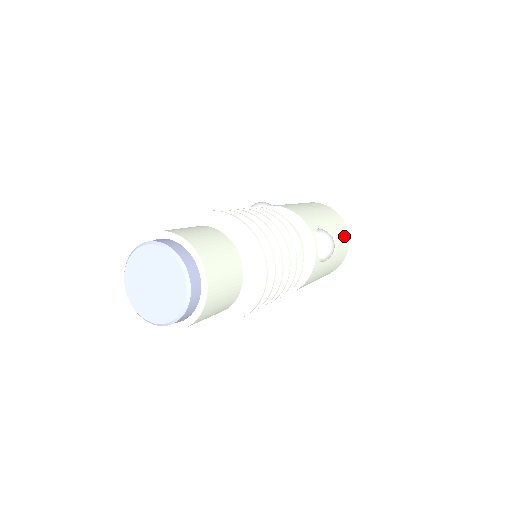
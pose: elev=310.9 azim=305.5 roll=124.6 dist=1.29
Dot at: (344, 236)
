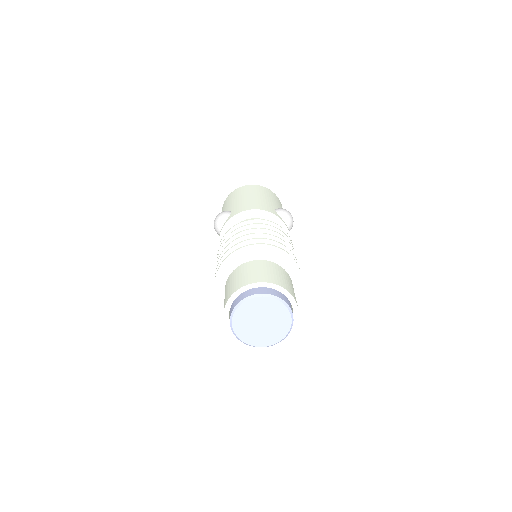
Dot at: occluded
